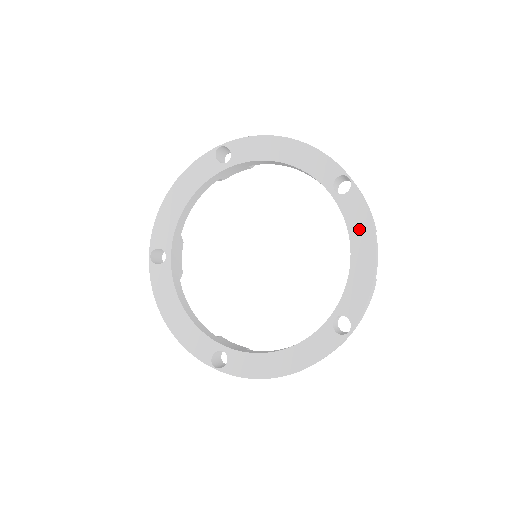
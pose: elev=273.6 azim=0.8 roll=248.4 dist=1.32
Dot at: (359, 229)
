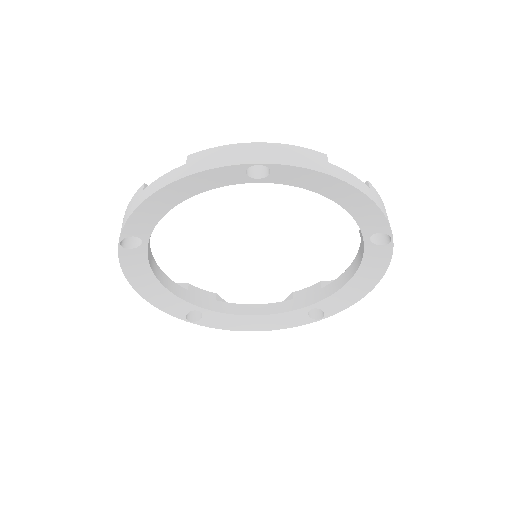
Dot at: (371, 270)
